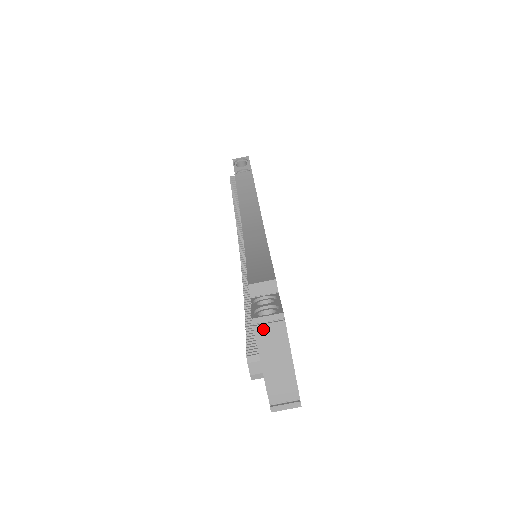
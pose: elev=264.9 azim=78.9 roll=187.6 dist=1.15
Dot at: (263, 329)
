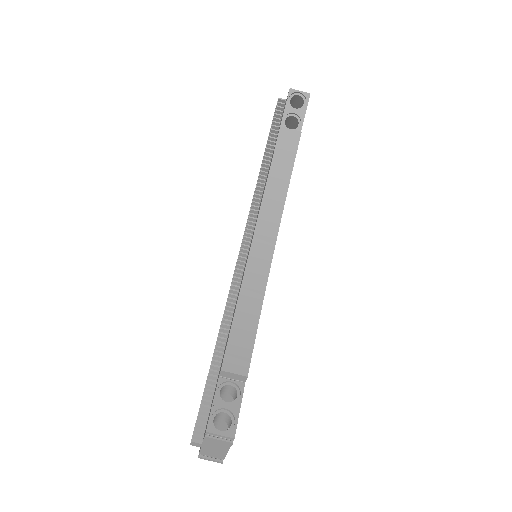
Dot at: (212, 440)
